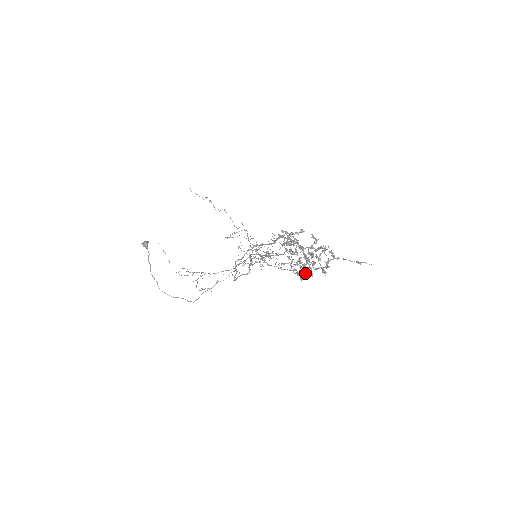
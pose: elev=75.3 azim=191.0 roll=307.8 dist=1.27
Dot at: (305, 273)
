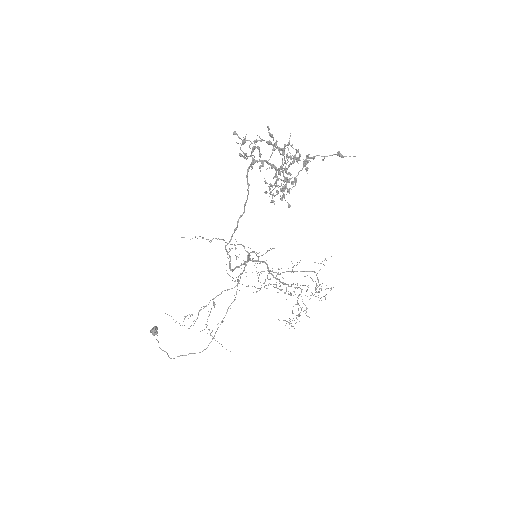
Dot at: (283, 180)
